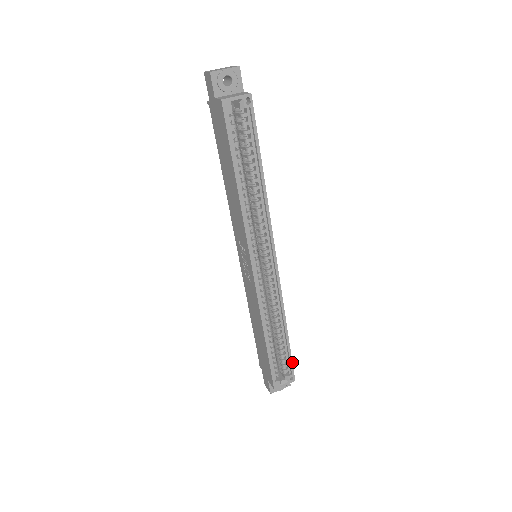
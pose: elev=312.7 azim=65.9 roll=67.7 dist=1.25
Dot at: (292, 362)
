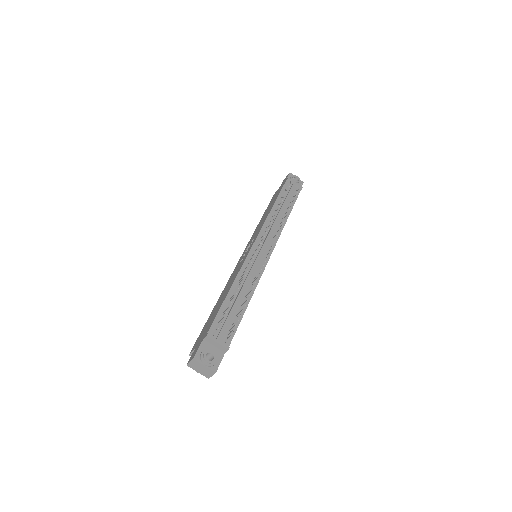
Dot at: occluded
